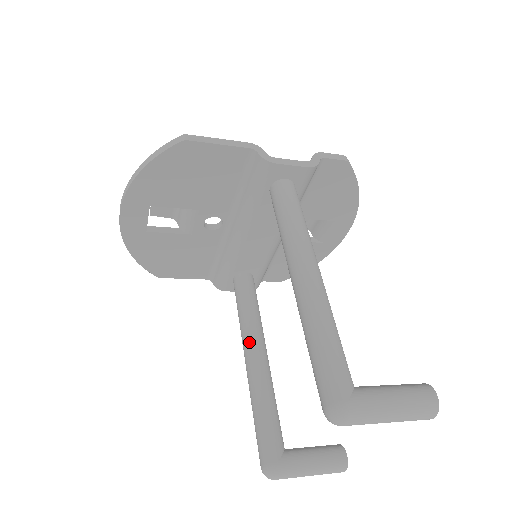
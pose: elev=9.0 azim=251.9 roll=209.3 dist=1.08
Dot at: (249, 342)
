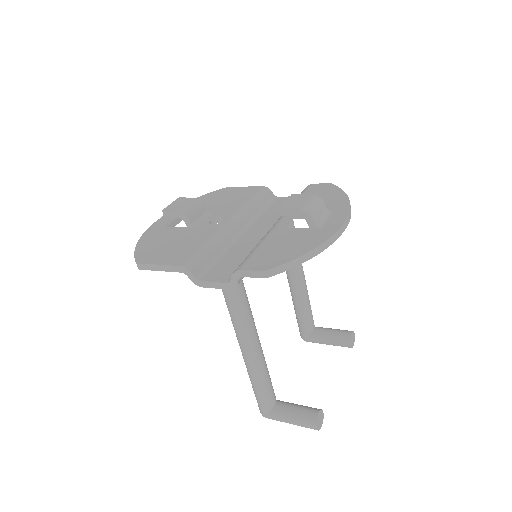
Dot at: (286, 272)
